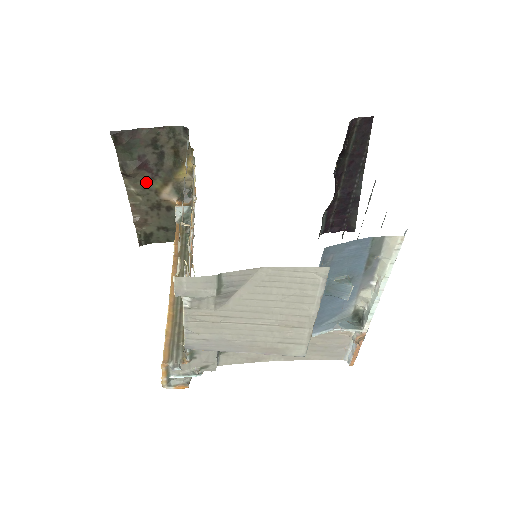
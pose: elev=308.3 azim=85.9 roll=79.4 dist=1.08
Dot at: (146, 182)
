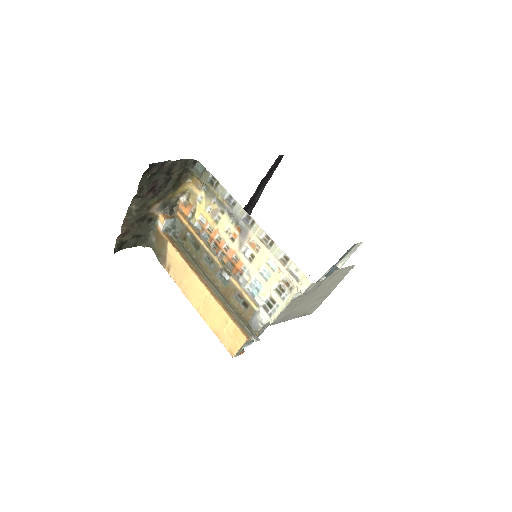
Dot at: (146, 201)
